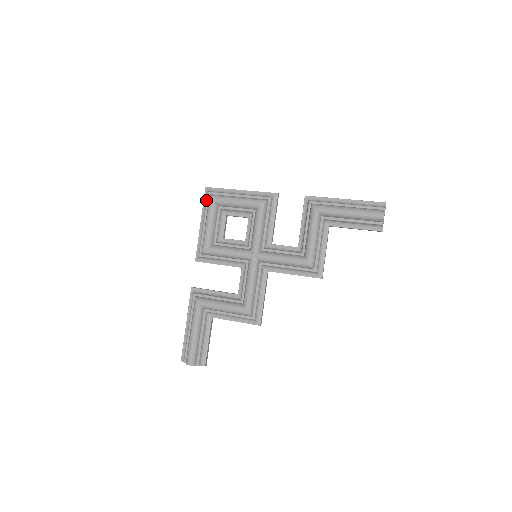
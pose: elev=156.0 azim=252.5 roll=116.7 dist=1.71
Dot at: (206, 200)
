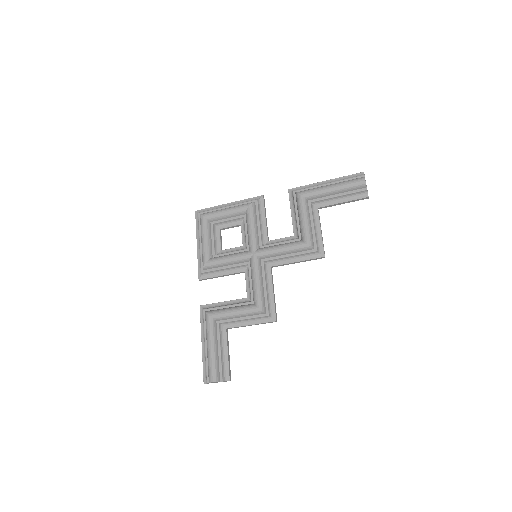
Dot at: (198, 221)
